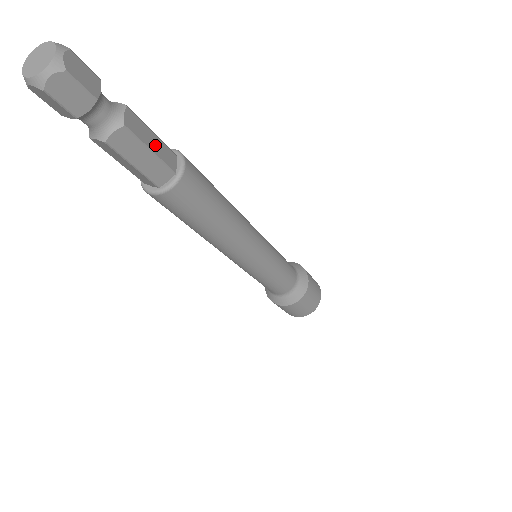
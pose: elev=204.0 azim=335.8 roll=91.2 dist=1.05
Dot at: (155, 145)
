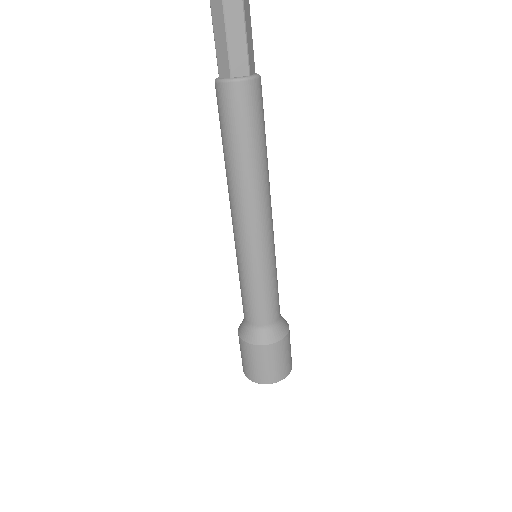
Dot at: occluded
